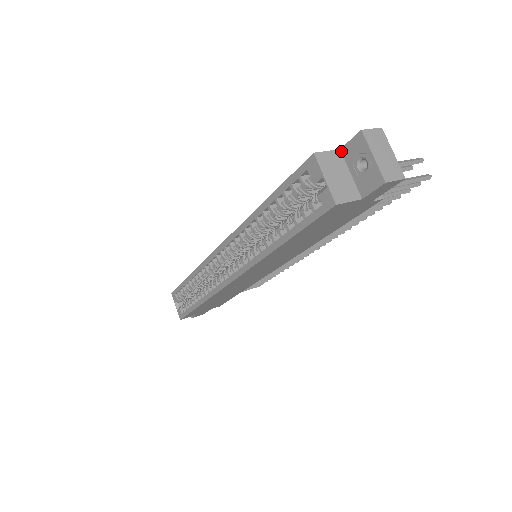
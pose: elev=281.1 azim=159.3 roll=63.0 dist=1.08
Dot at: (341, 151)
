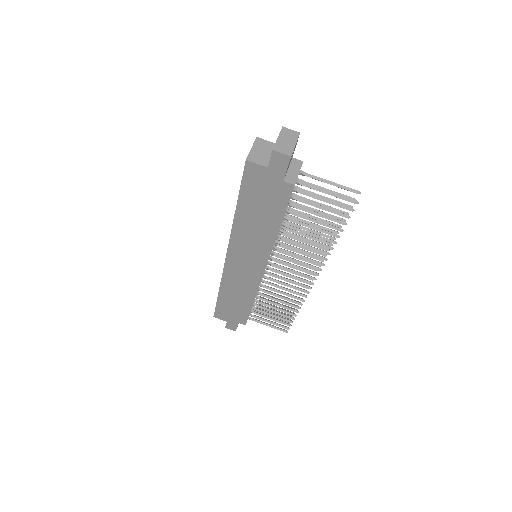
Dot at: occluded
